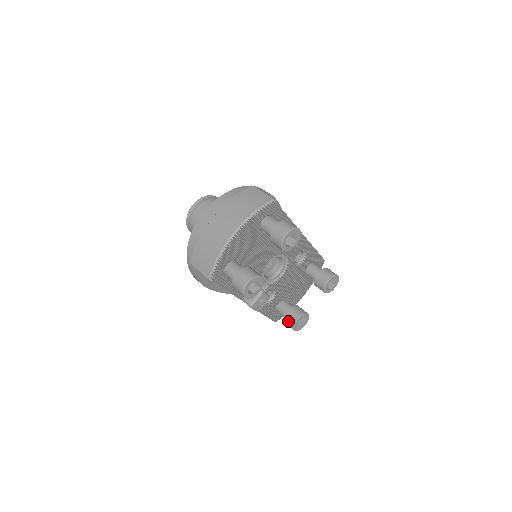
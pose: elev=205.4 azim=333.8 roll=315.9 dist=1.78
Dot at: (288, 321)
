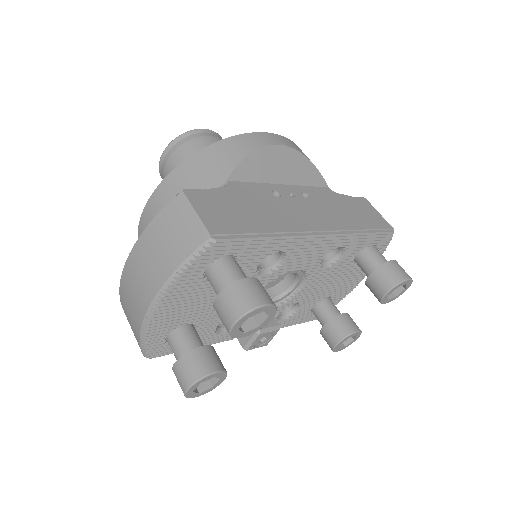
Dot at: (325, 340)
